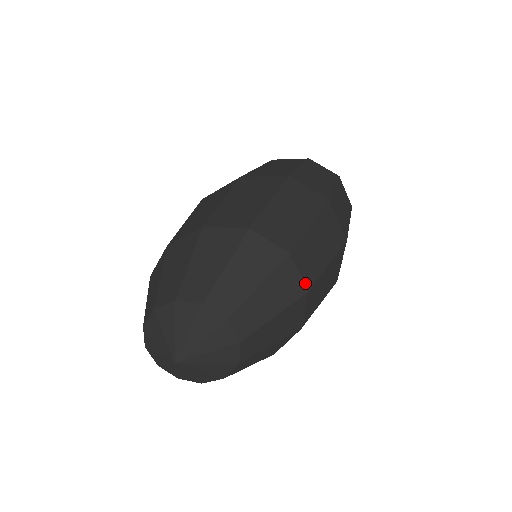
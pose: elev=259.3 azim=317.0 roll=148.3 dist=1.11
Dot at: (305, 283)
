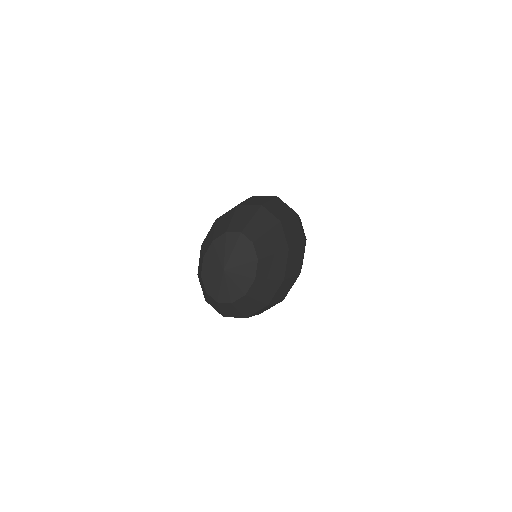
Dot at: (277, 218)
